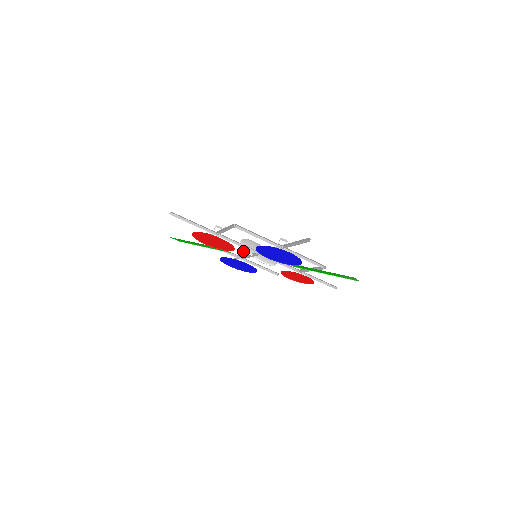
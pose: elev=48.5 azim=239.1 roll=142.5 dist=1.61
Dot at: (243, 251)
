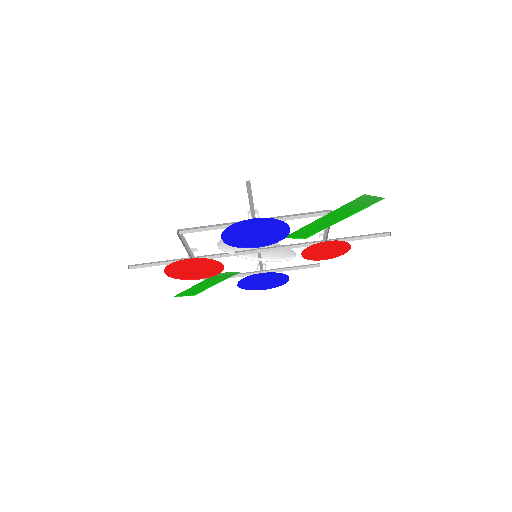
Dot at: occluded
